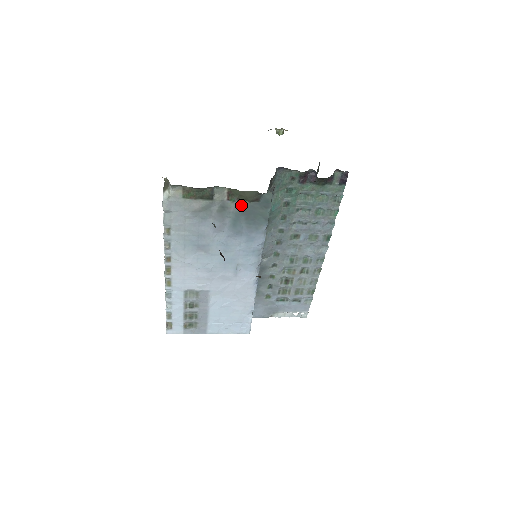
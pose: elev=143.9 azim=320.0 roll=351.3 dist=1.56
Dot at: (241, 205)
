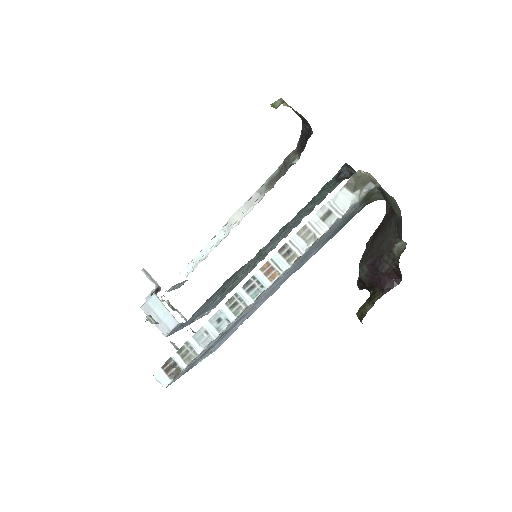
Dot at: occluded
